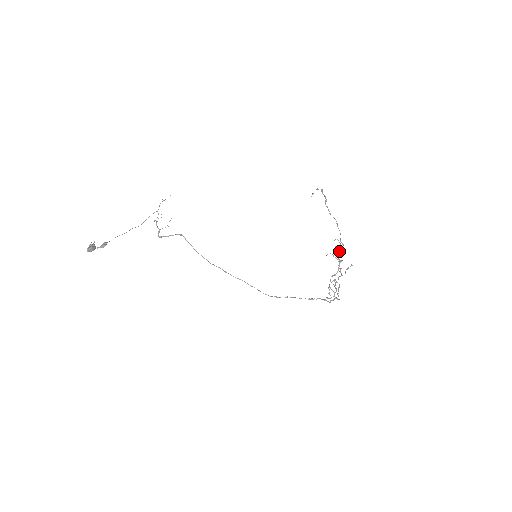
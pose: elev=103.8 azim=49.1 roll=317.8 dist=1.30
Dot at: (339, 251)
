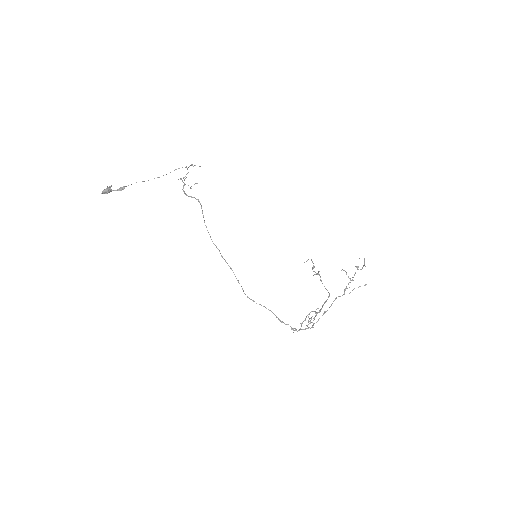
Dot at: (325, 301)
